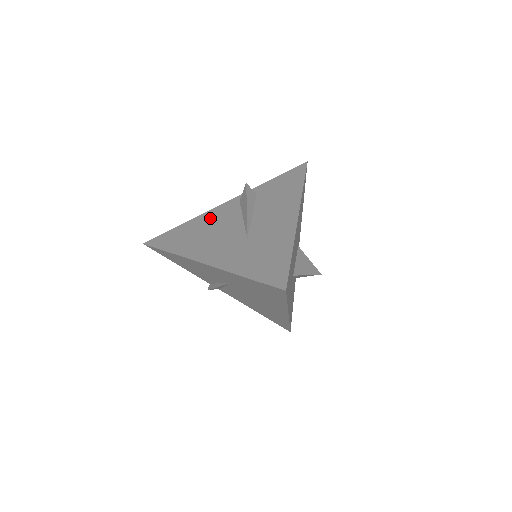
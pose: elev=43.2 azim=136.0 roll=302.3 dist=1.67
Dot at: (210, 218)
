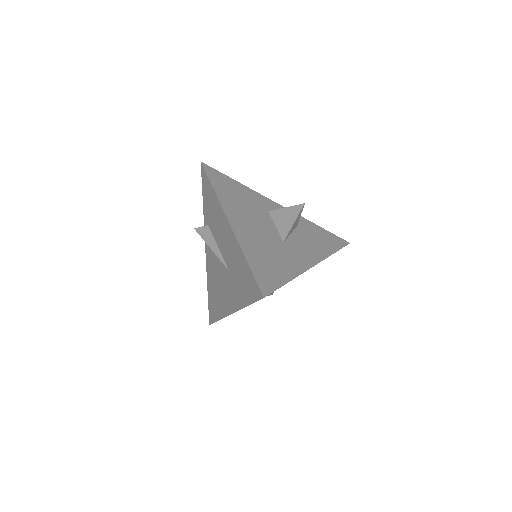
Dot at: (210, 271)
